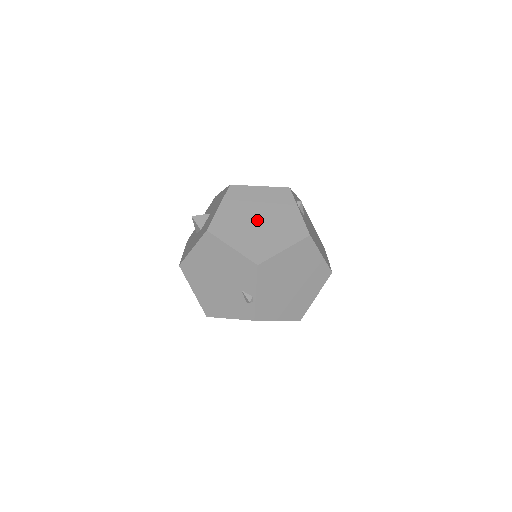
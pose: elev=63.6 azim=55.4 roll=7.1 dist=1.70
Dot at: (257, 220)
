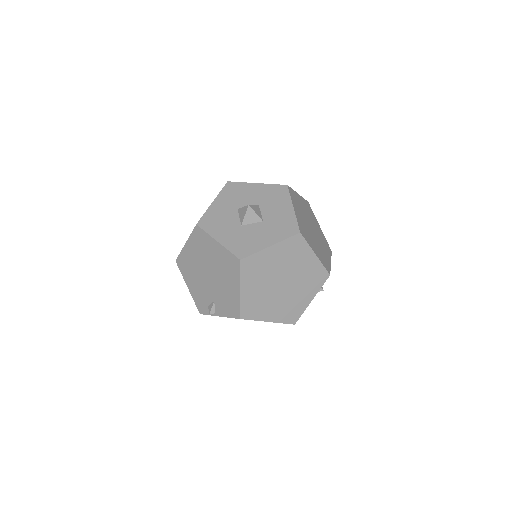
Dot at: (280, 283)
